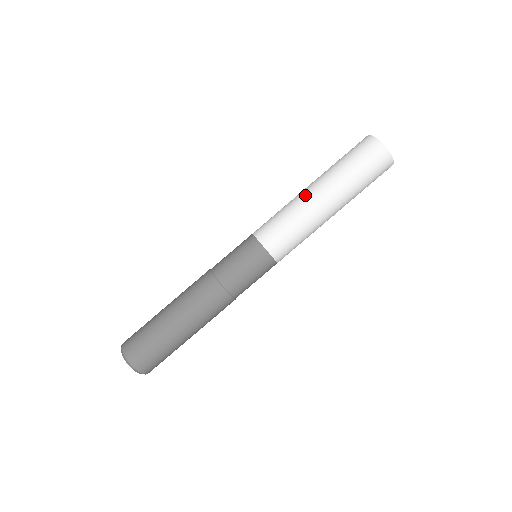
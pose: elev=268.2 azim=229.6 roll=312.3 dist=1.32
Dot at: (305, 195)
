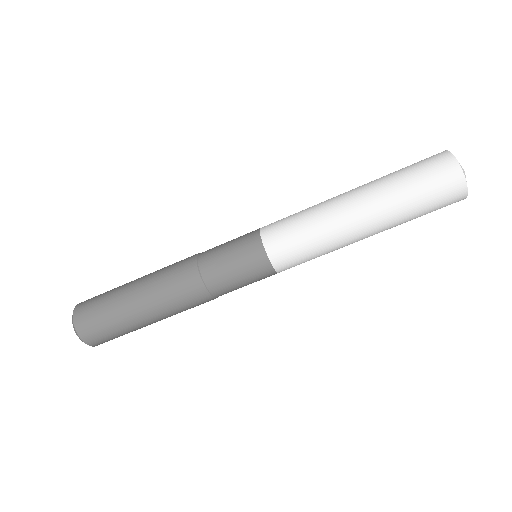
Dot at: (348, 229)
